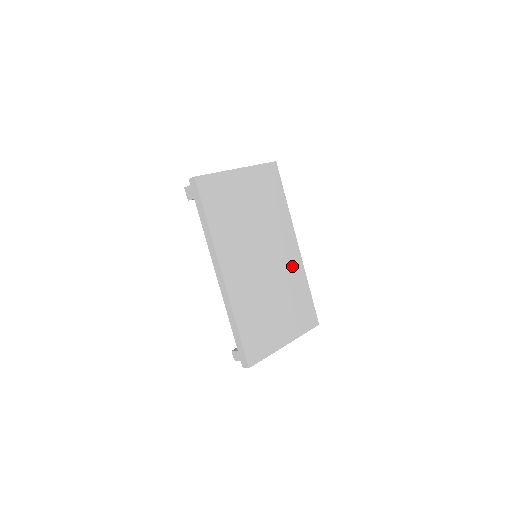
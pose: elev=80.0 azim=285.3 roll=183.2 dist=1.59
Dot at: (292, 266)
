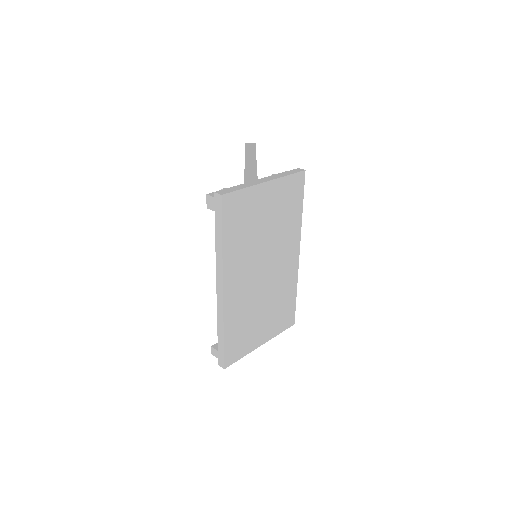
Dot at: (288, 275)
